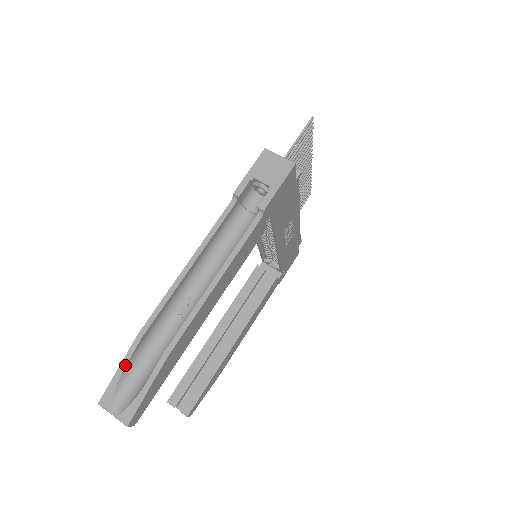
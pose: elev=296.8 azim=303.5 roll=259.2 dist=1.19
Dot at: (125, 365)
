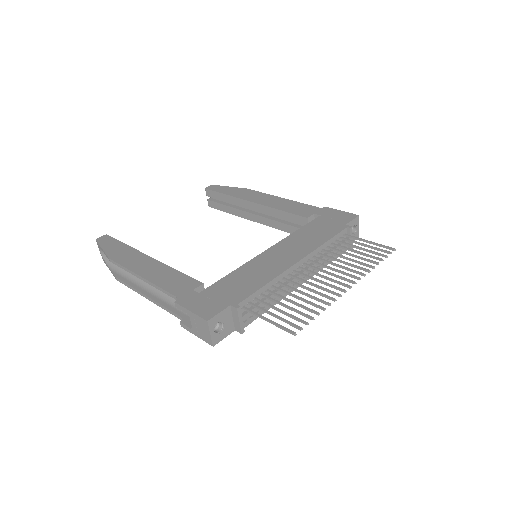
Dot at: (104, 253)
